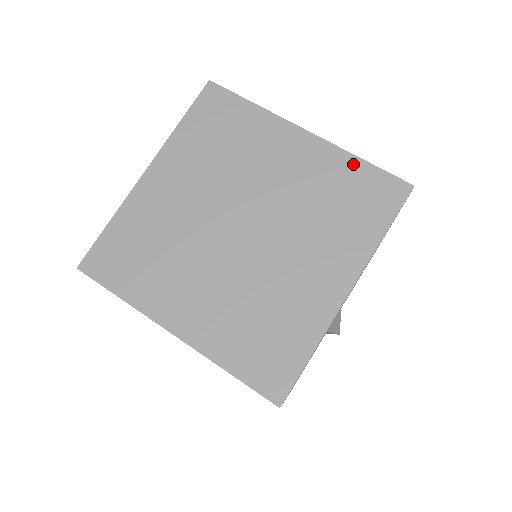
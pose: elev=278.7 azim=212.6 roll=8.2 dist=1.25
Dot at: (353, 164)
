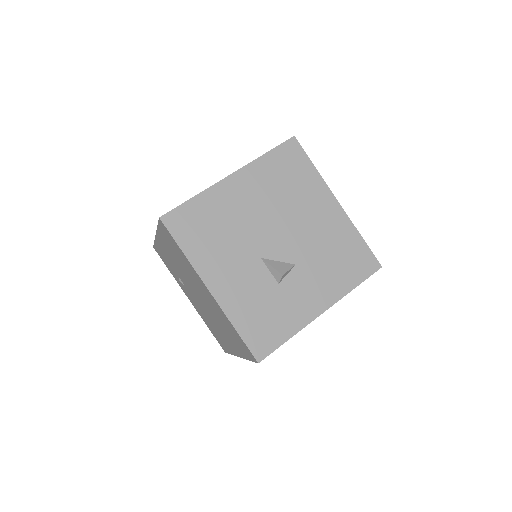
Dot at: occluded
